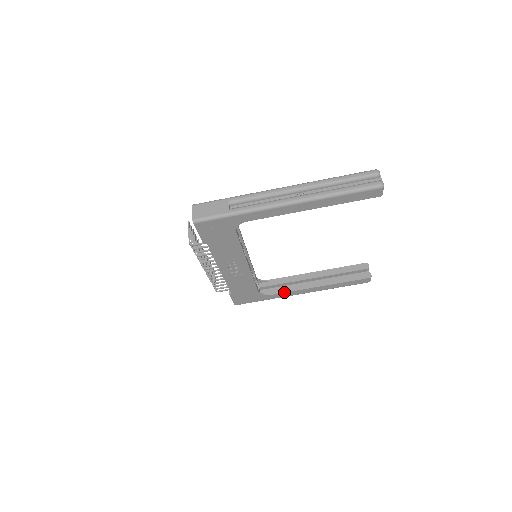
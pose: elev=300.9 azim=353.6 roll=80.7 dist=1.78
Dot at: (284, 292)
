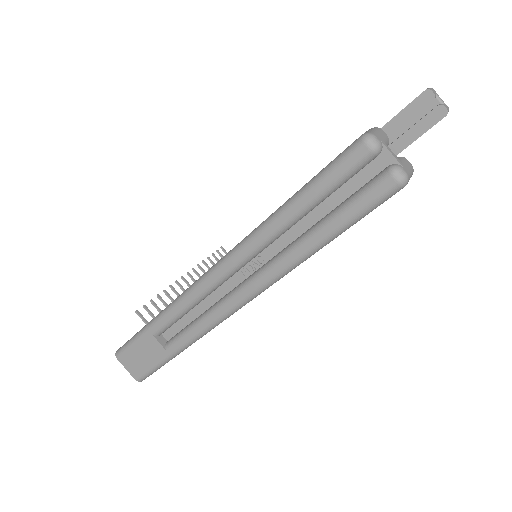
Dot at: occluded
